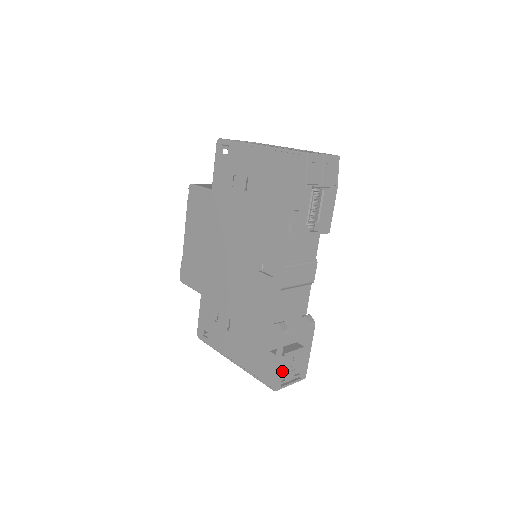
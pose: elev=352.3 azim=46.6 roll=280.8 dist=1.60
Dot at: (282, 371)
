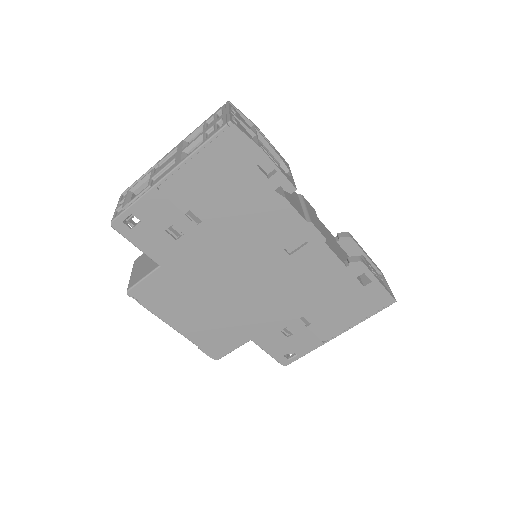
Dot at: (383, 285)
